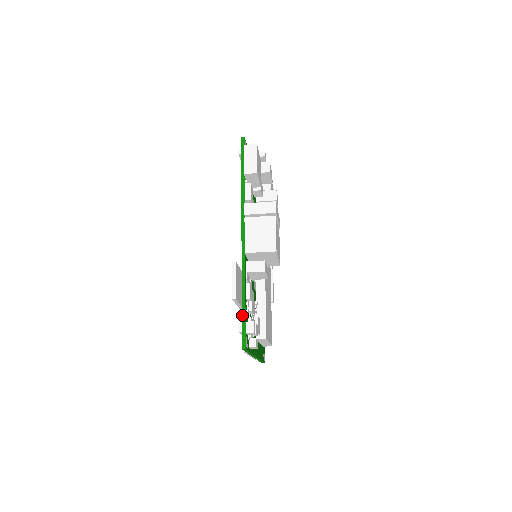
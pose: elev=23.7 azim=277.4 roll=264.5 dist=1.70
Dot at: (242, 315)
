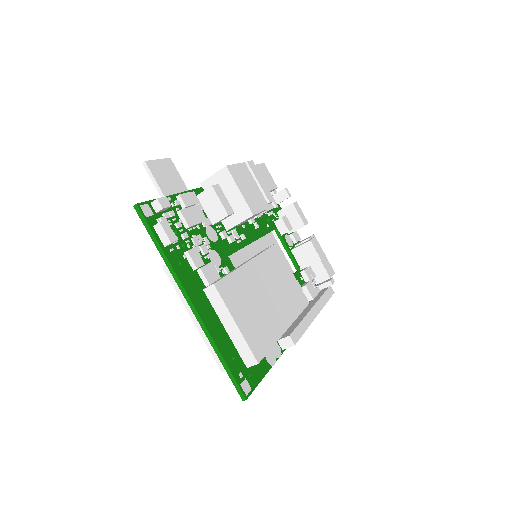
Dot at: occluded
